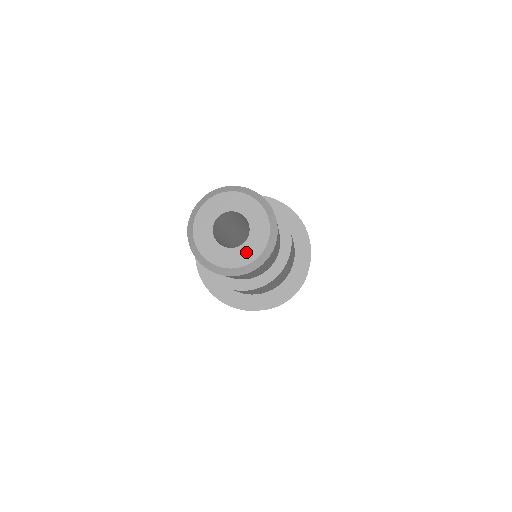
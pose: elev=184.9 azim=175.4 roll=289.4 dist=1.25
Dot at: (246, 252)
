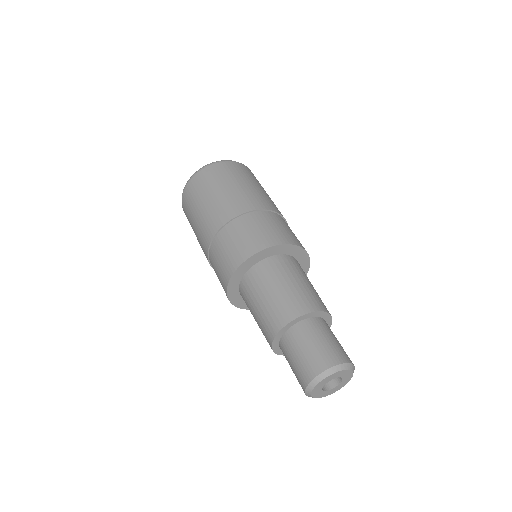
Dot at: (327, 393)
